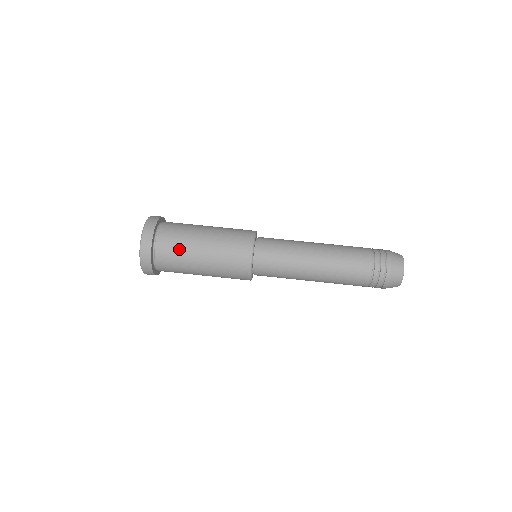
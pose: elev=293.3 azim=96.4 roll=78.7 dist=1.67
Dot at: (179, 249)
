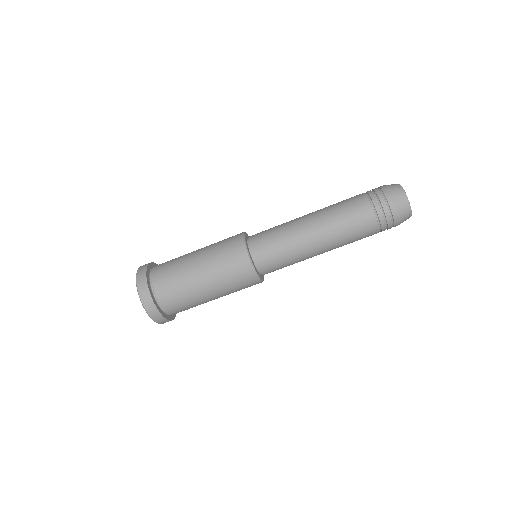
Dot at: (179, 288)
